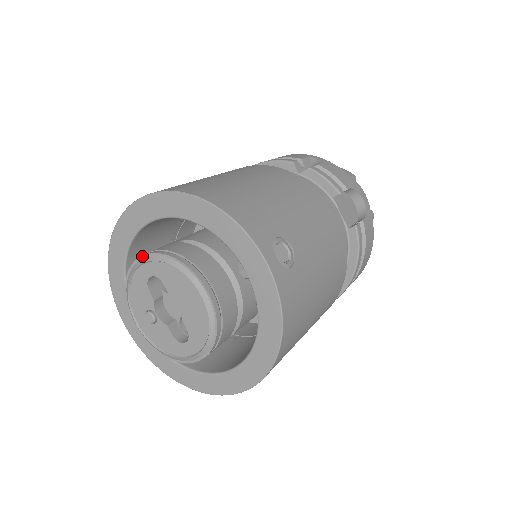
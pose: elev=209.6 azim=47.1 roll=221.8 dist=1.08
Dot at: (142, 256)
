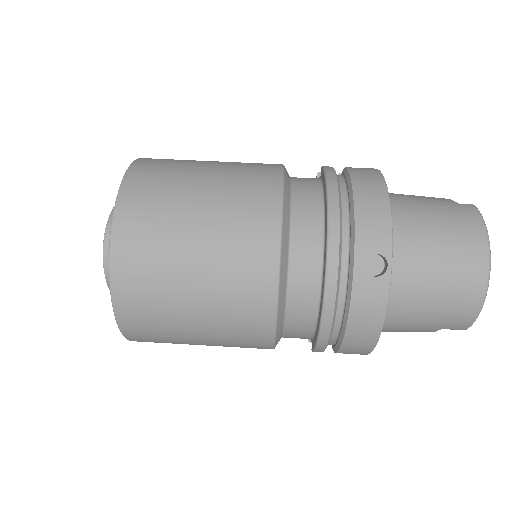
Dot at: occluded
